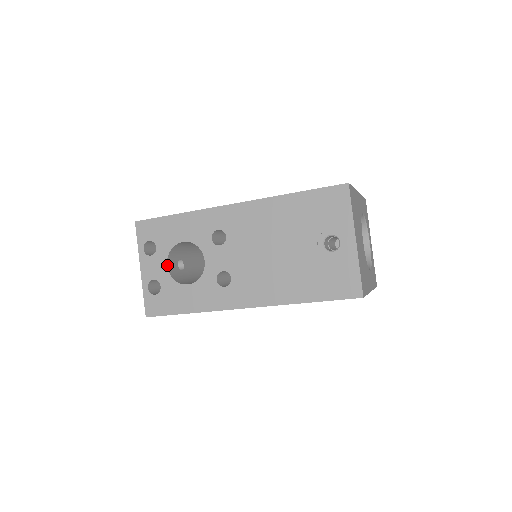
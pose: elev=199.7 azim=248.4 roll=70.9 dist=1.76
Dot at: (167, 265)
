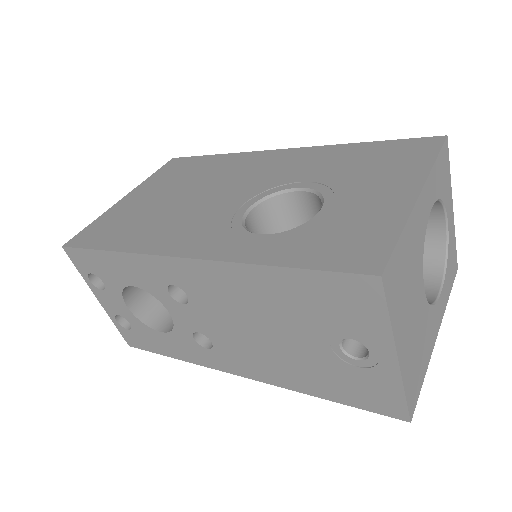
Dot at: (126, 305)
